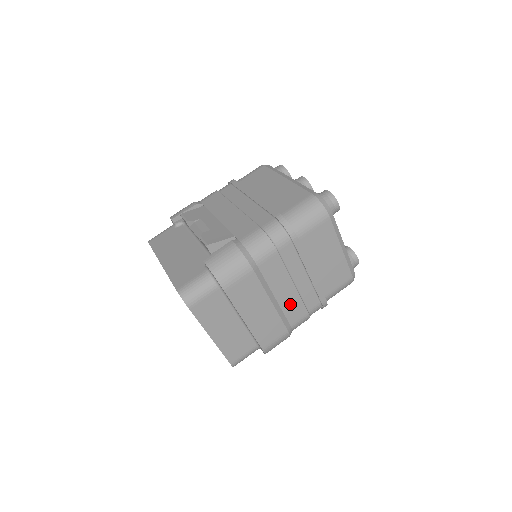
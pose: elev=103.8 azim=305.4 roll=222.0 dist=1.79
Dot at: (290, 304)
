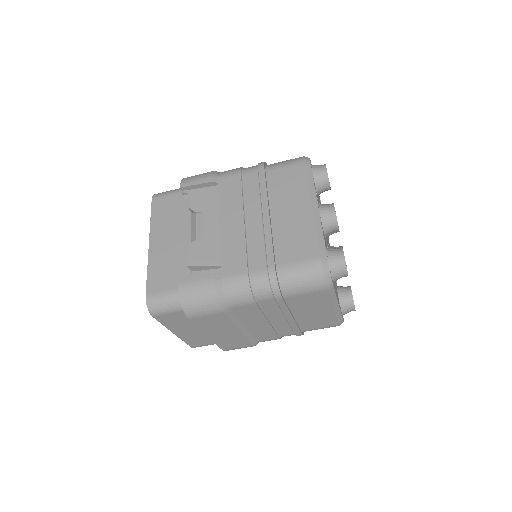
Dot at: (261, 331)
